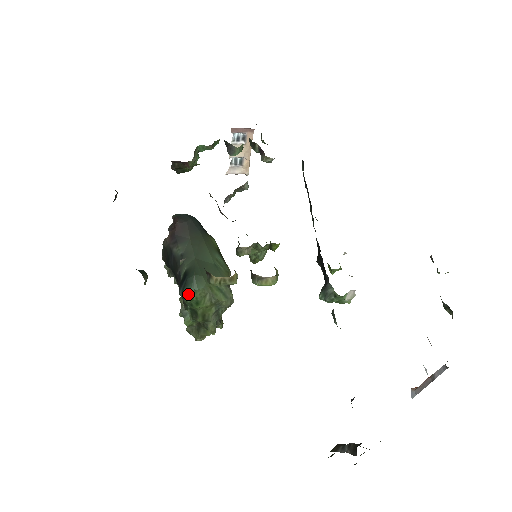
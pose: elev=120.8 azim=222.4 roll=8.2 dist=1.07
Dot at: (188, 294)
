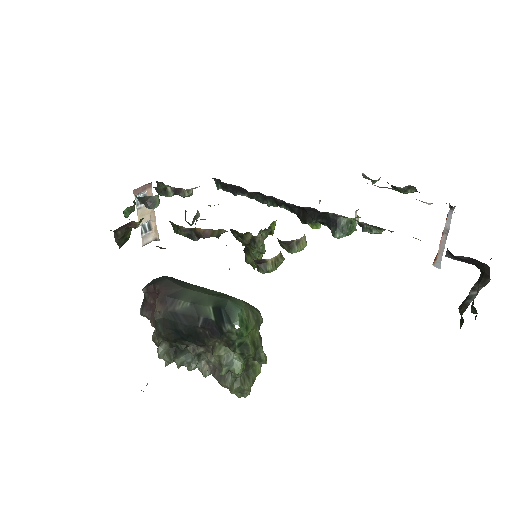
Dot at: (238, 319)
